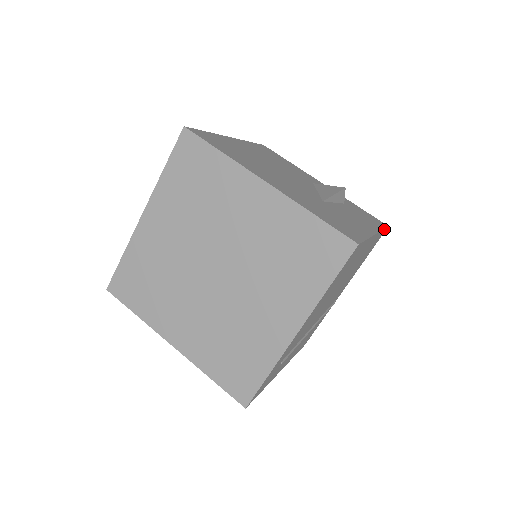
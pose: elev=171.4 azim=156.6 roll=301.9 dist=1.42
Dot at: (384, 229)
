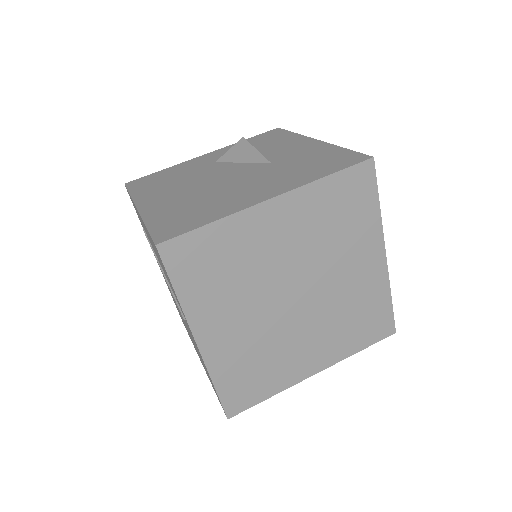
Dot at: occluded
